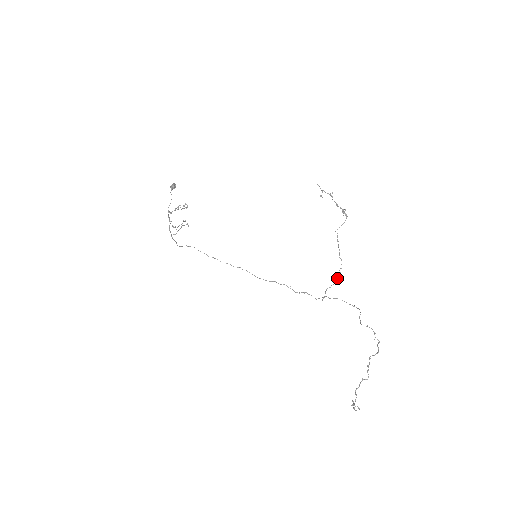
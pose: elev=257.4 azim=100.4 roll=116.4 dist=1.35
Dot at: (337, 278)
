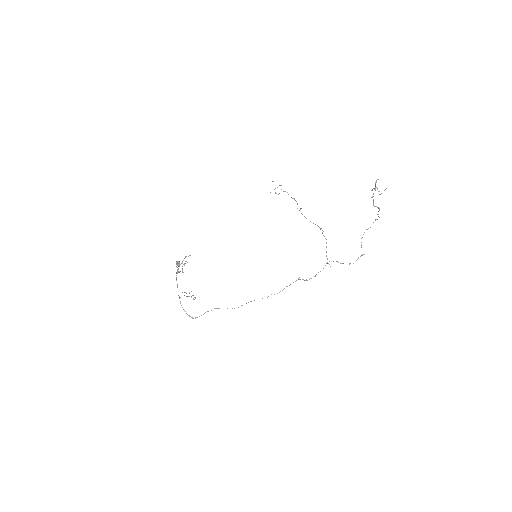
Dot at: (324, 236)
